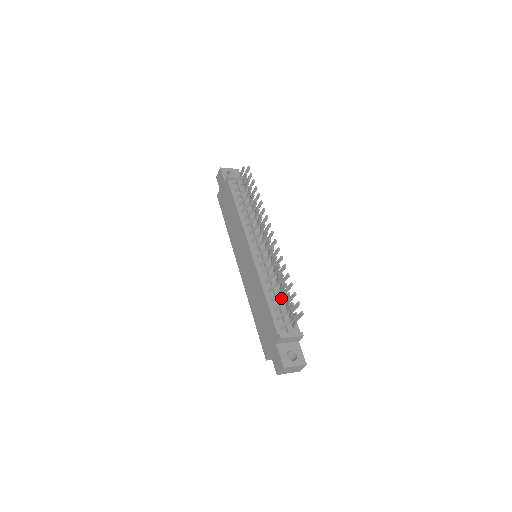
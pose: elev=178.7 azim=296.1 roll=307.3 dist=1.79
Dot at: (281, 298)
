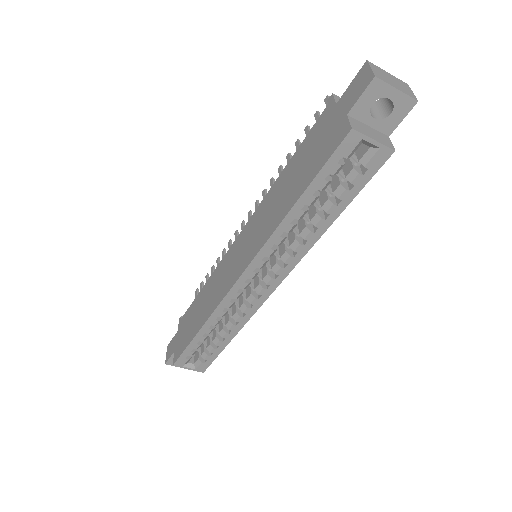
Dot at: occluded
